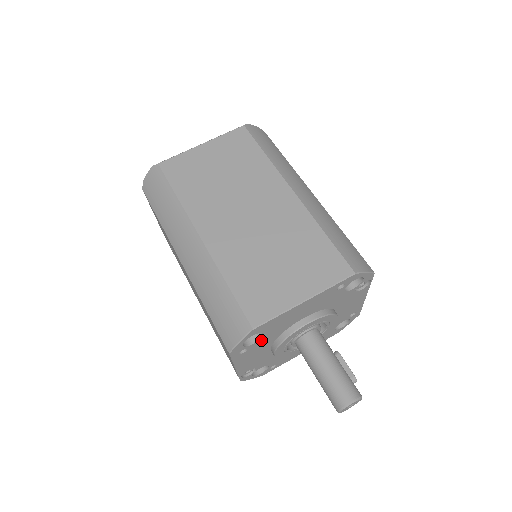
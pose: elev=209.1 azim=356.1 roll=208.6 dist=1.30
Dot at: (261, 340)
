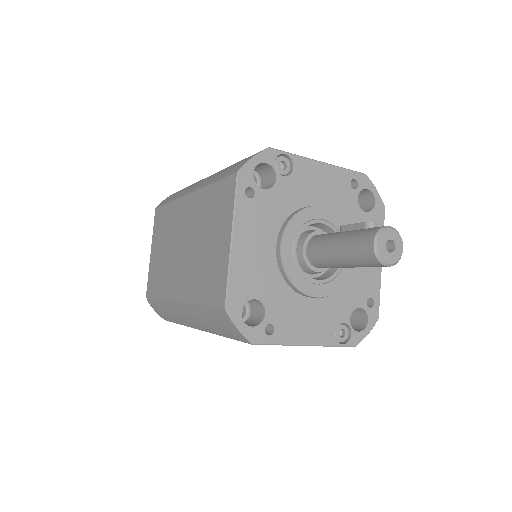
Dot at: (268, 304)
